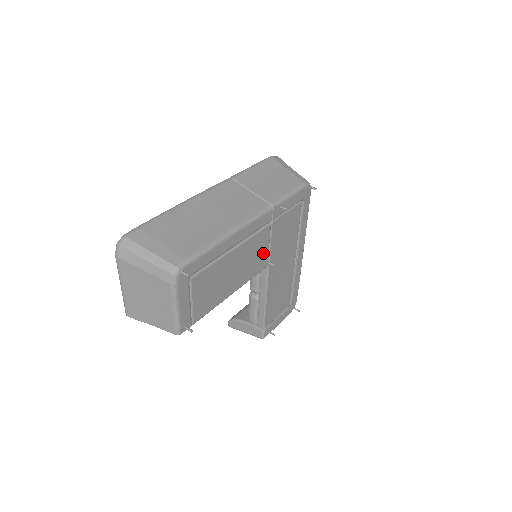
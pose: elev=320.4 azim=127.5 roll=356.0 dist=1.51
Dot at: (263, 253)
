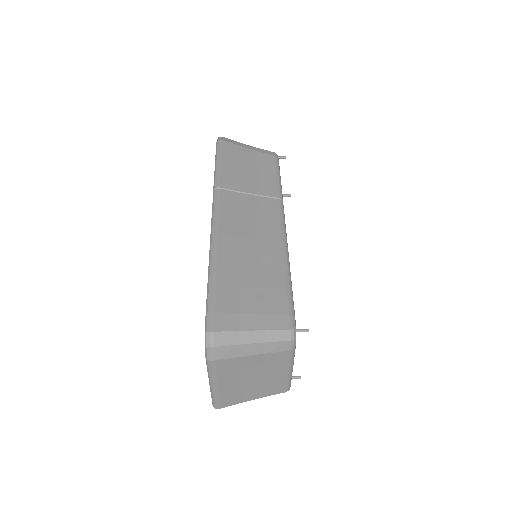
Dot at: occluded
